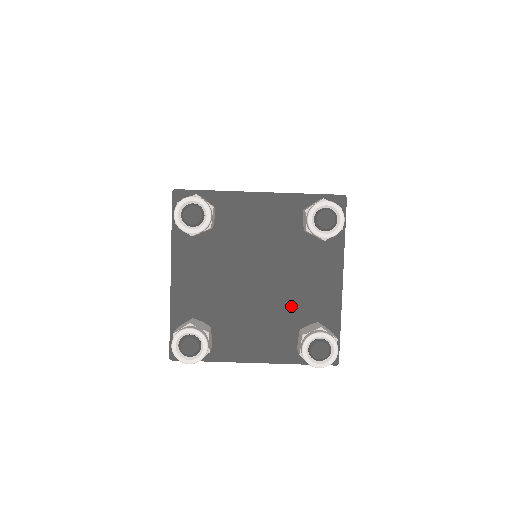
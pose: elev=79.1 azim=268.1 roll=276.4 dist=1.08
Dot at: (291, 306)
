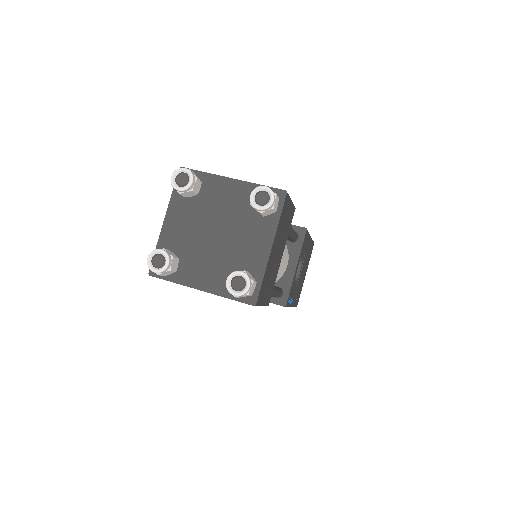
Dot at: (234, 257)
